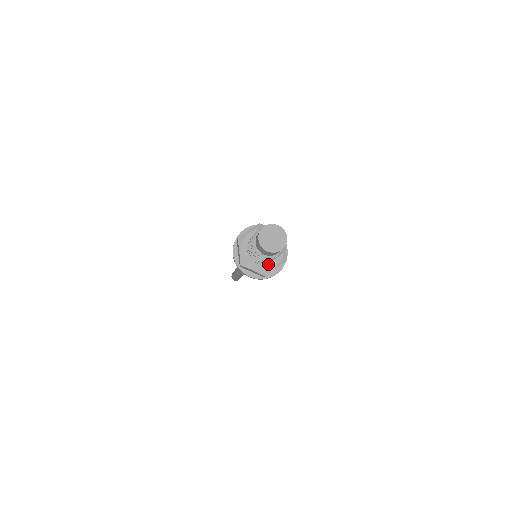
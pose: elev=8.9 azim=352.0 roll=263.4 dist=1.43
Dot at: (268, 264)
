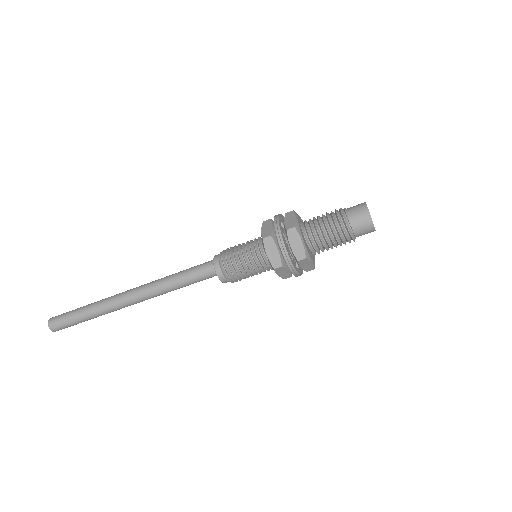
Dot at: (313, 255)
